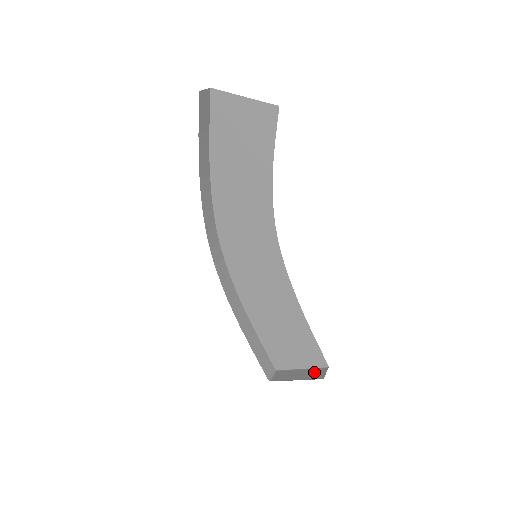
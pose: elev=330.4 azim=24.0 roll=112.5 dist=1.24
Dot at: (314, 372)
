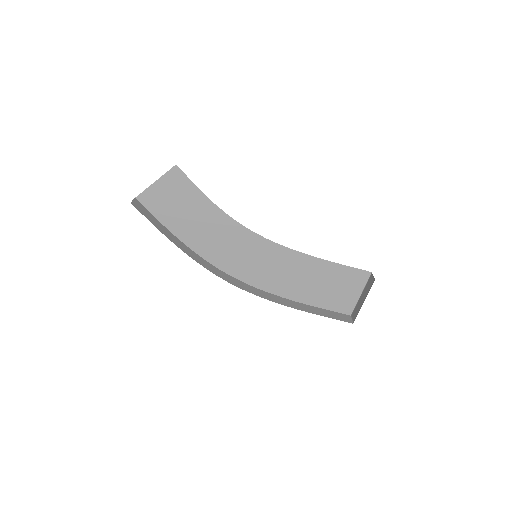
Dot at: (368, 285)
